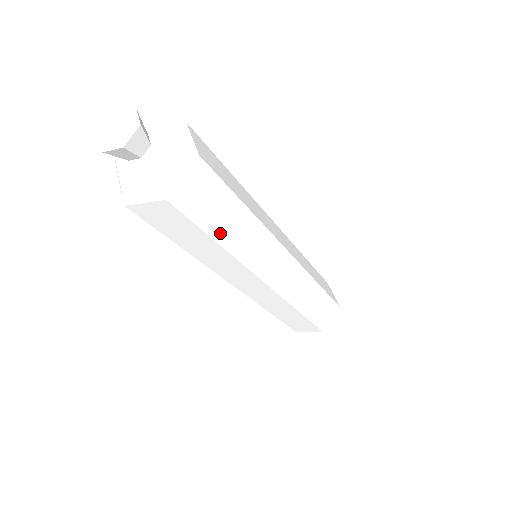
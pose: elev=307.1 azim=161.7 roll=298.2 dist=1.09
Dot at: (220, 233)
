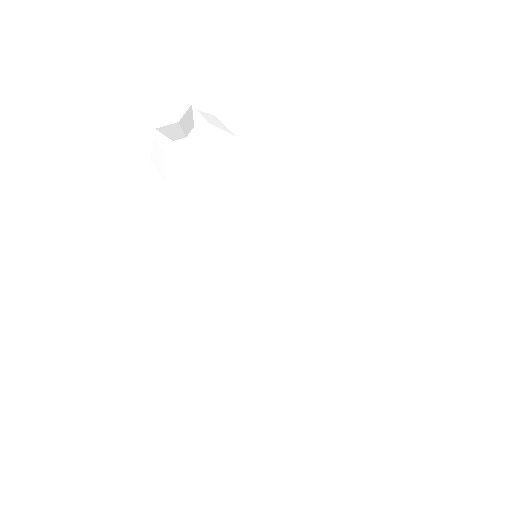
Dot at: (208, 229)
